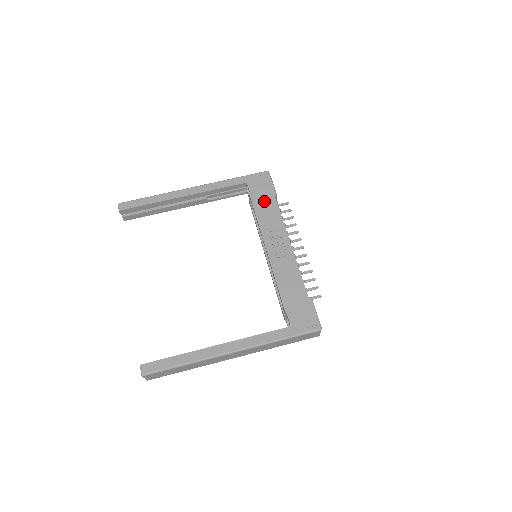
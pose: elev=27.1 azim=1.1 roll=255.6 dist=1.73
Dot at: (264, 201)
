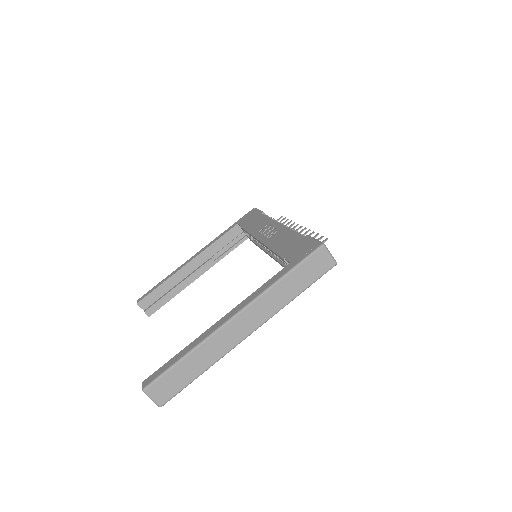
Dot at: (253, 221)
